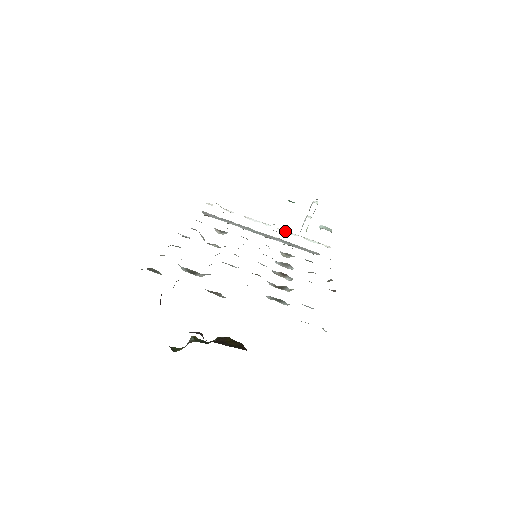
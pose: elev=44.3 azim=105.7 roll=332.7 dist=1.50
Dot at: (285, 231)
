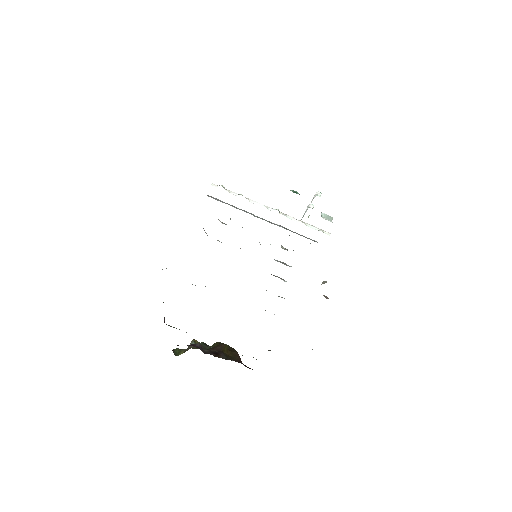
Dot at: (287, 216)
